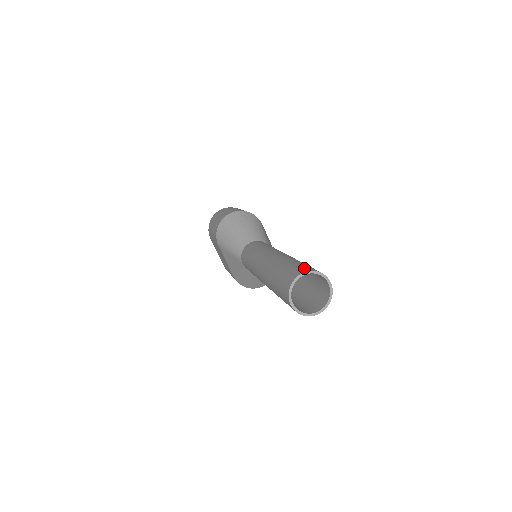
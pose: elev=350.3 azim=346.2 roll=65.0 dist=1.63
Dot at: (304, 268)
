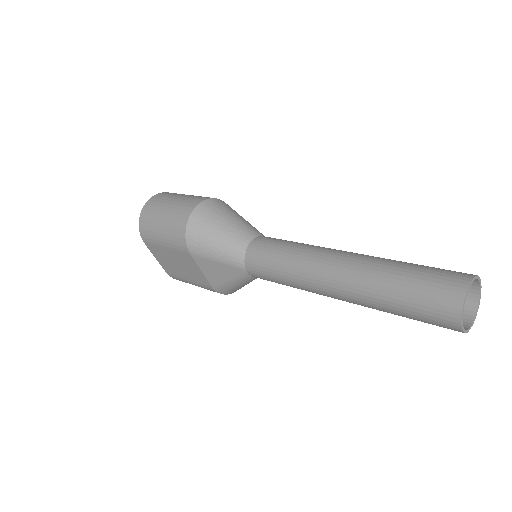
Dot at: (455, 275)
